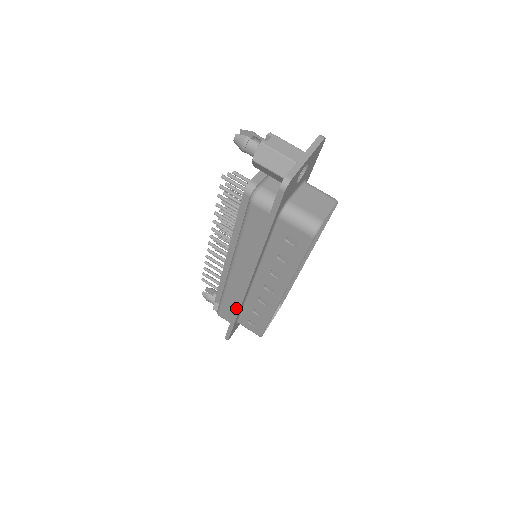
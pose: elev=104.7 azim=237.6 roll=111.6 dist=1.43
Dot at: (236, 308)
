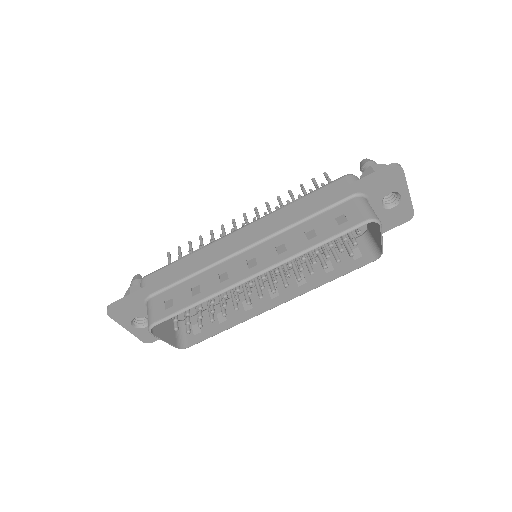
Dot at: (188, 265)
